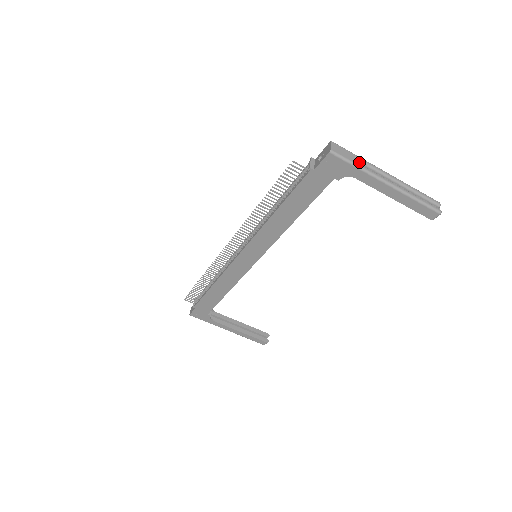
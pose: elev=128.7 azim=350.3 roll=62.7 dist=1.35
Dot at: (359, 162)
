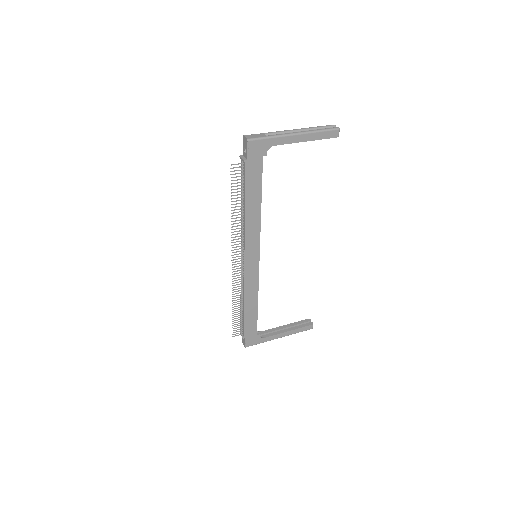
Dot at: (269, 135)
